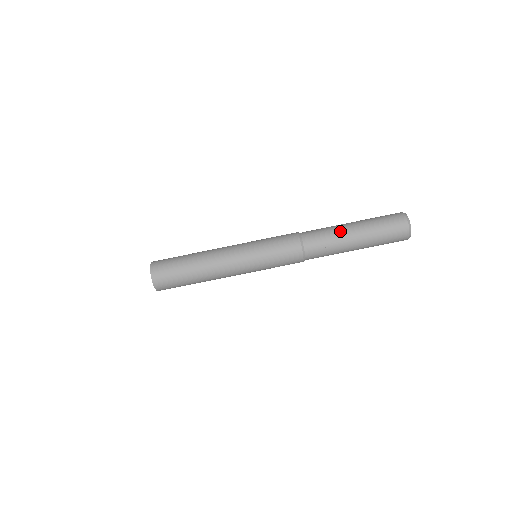
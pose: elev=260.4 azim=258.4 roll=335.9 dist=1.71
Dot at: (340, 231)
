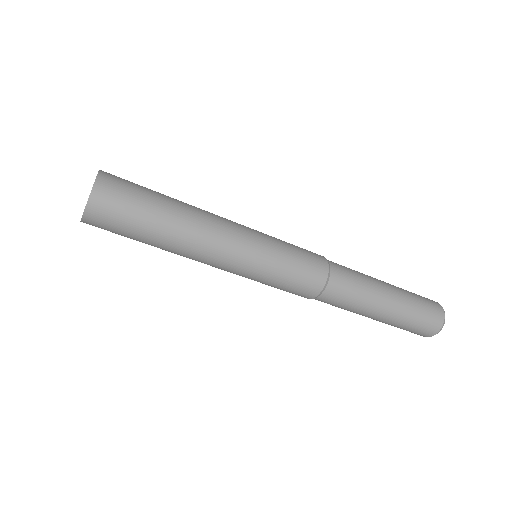
Dot at: (367, 309)
